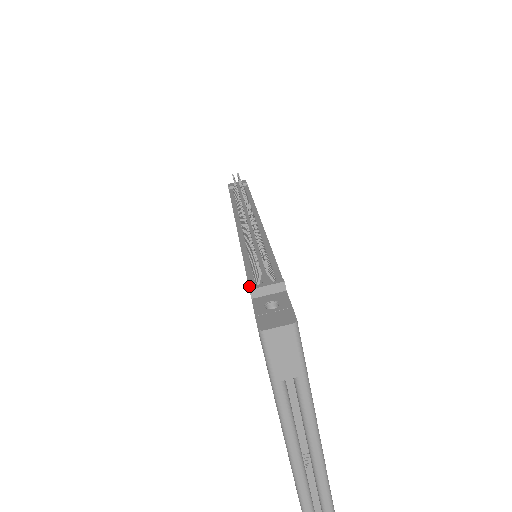
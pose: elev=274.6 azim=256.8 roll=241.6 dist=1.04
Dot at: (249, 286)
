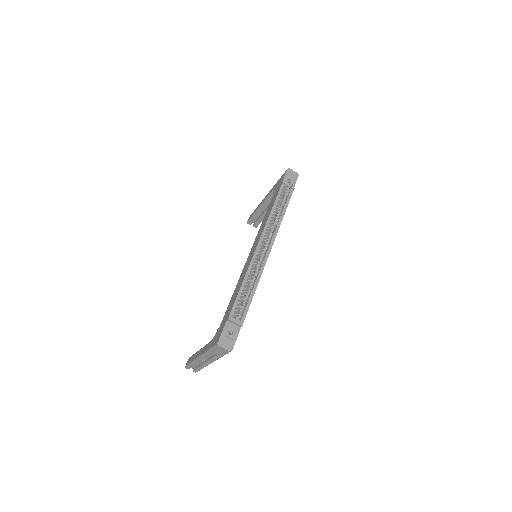
Dot at: (230, 313)
